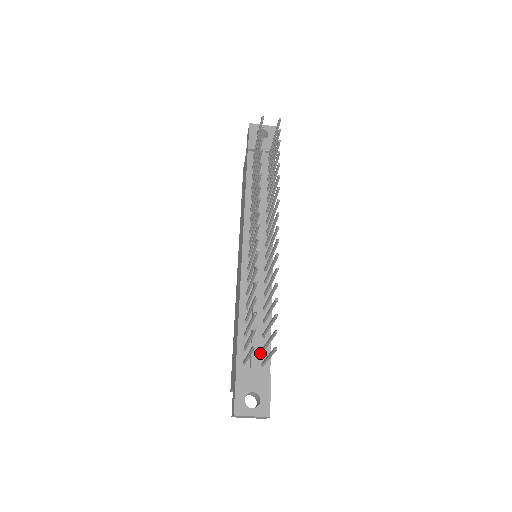
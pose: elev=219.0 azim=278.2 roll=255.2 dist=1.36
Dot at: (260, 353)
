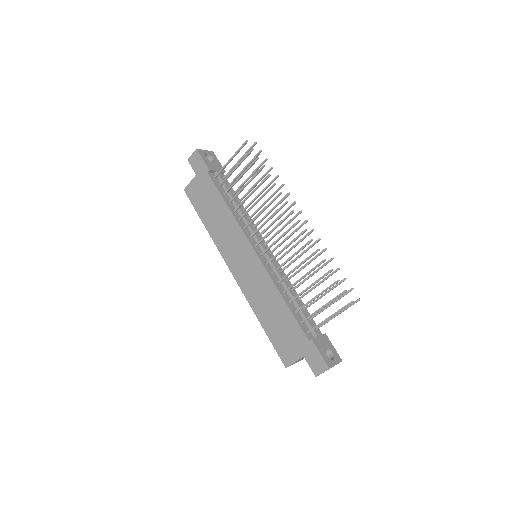
Dot at: occluded
